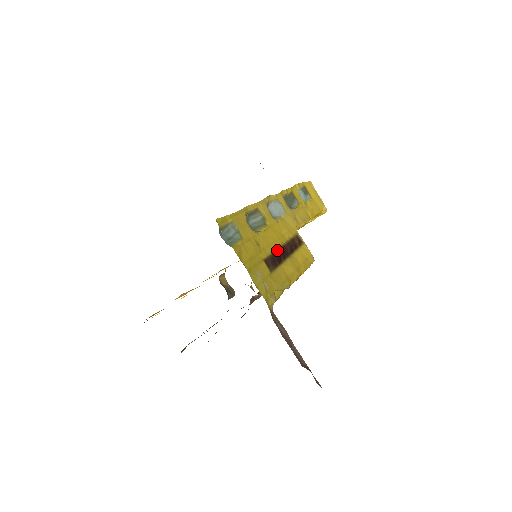
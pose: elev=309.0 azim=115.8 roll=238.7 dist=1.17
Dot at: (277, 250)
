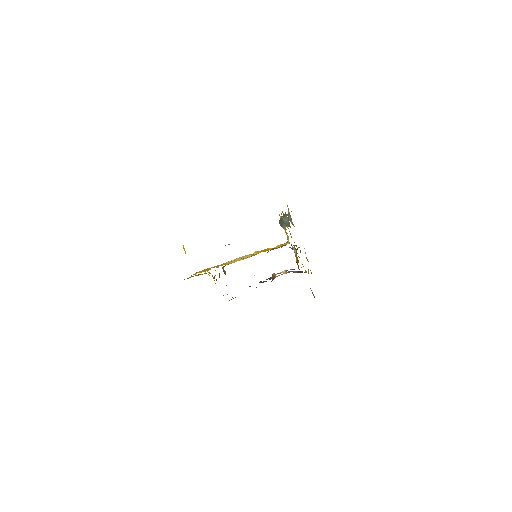
Dot at: occluded
